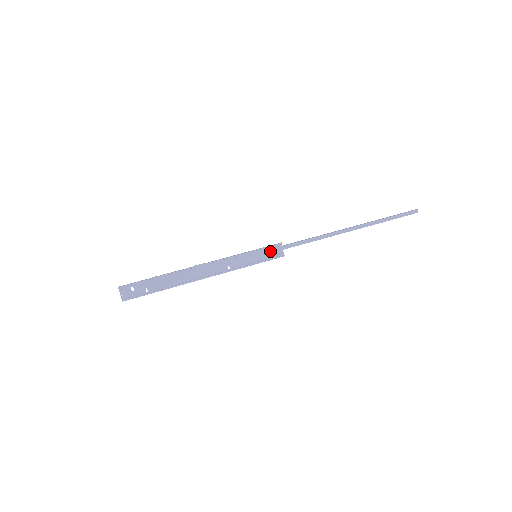
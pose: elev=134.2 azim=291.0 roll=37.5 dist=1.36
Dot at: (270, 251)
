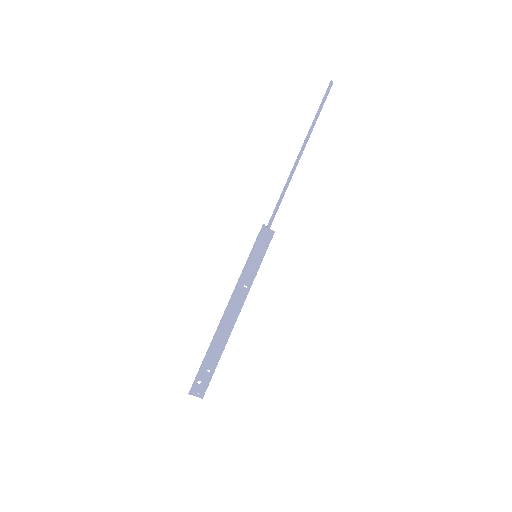
Dot at: (261, 240)
